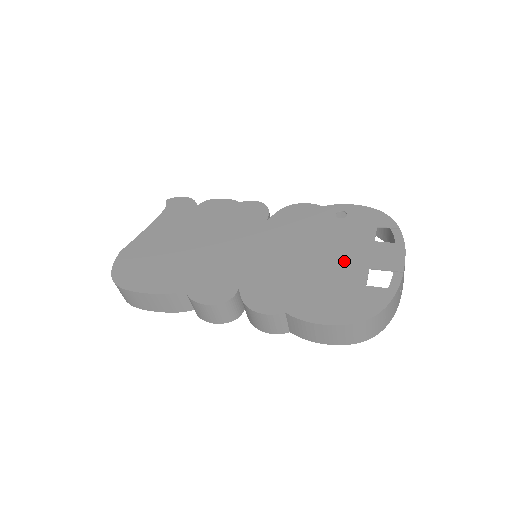
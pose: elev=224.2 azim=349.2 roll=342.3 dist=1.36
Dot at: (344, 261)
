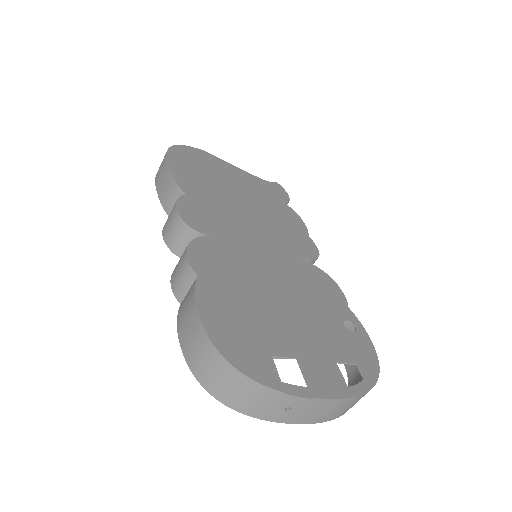
Dot at: (293, 331)
